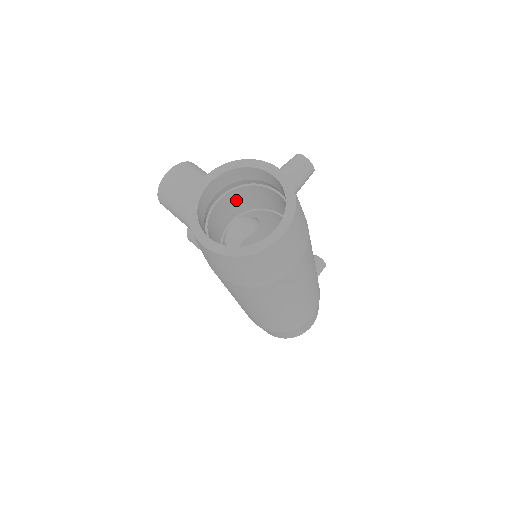
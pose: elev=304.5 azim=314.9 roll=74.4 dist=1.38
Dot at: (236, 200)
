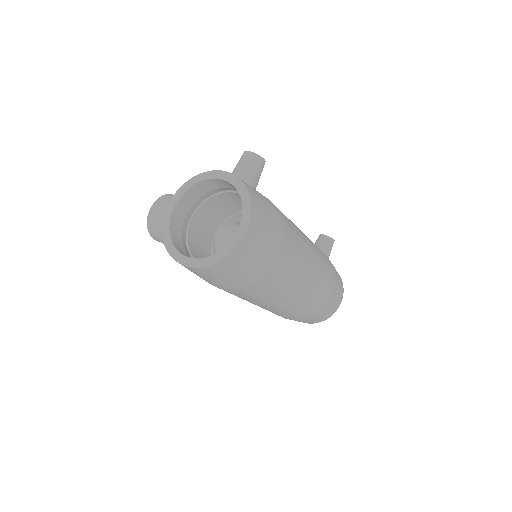
Dot at: (209, 213)
